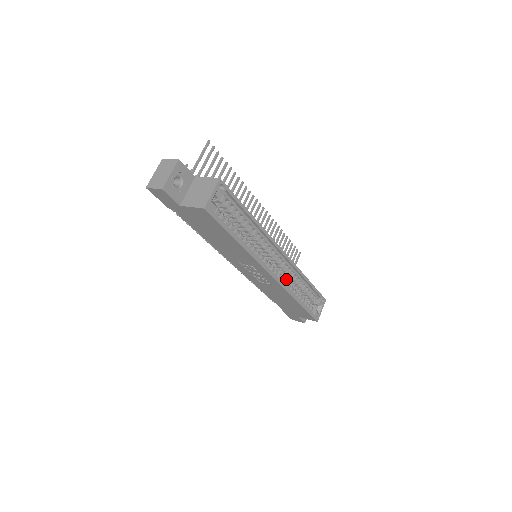
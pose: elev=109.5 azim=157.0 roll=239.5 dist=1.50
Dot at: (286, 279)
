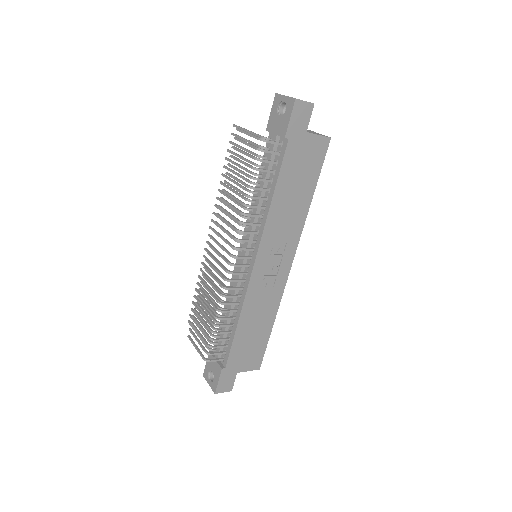
Dot at: occluded
